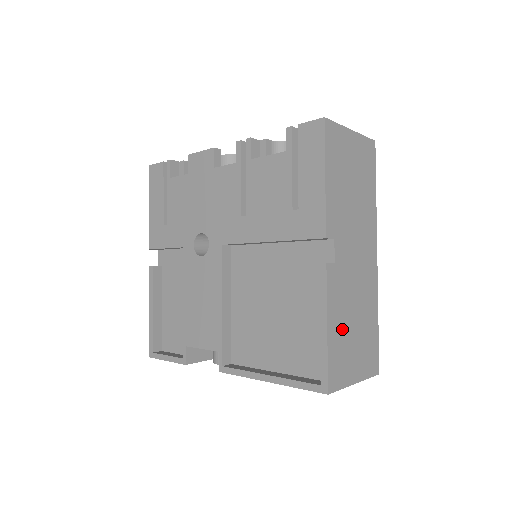
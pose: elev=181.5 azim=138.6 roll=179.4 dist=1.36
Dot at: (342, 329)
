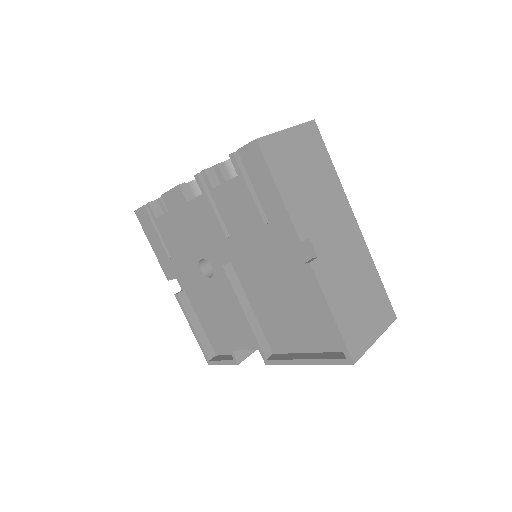
Dot at: (346, 306)
